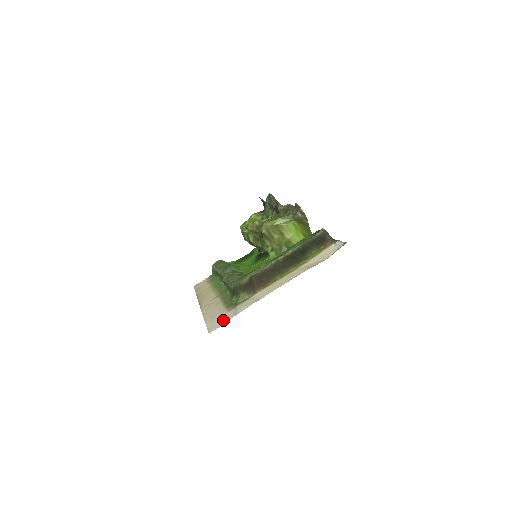
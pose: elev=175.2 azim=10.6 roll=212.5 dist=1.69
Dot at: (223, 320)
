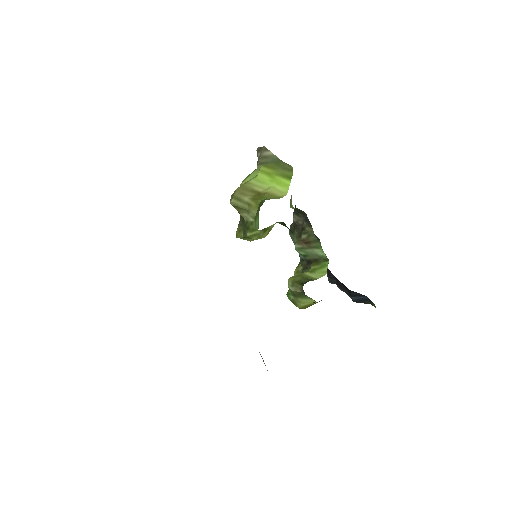
Dot at: occluded
